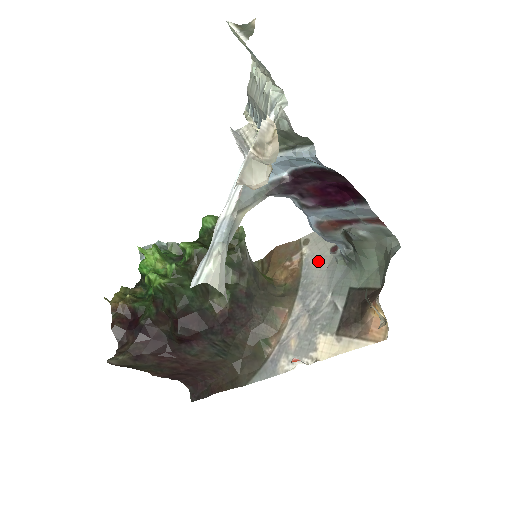
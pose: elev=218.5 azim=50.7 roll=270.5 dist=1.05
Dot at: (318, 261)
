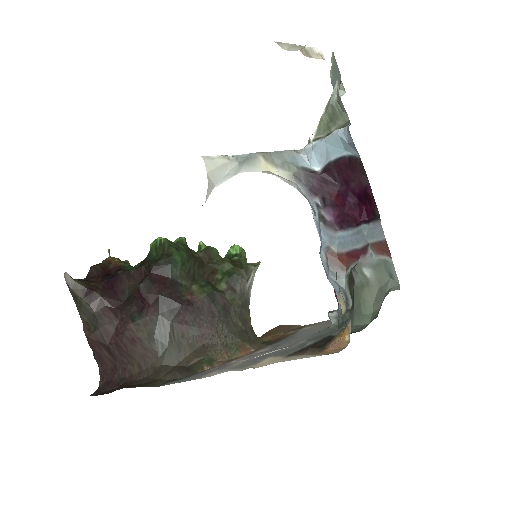
Dot at: (312, 330)
